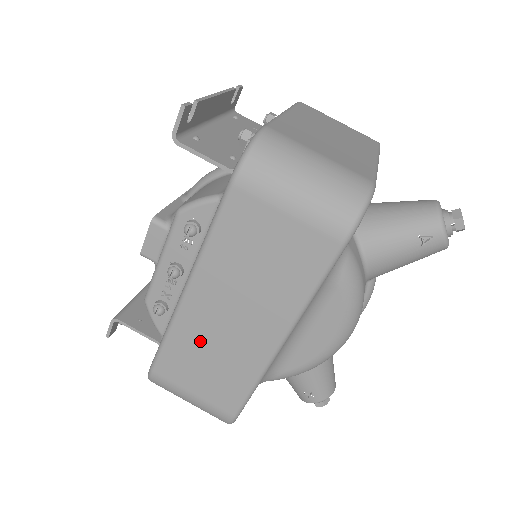
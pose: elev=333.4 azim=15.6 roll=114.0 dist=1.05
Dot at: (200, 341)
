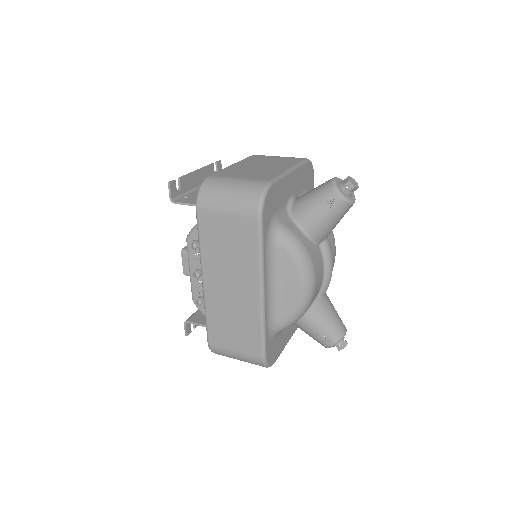
Dot at: (222, 310)
